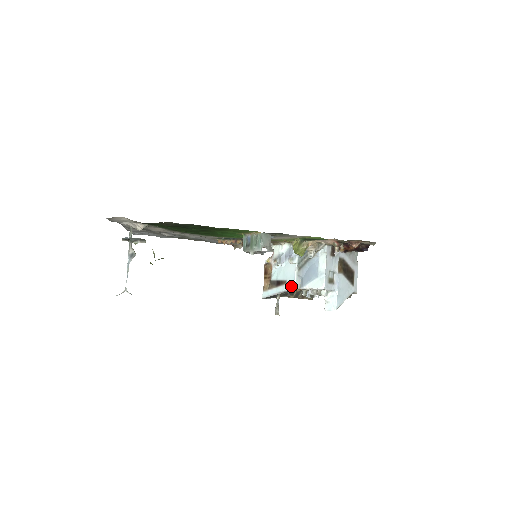
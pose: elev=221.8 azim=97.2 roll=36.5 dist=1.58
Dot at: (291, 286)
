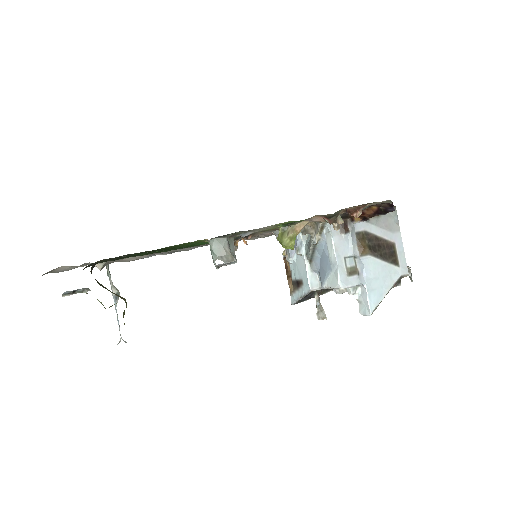
Dot at: (307, 288)
